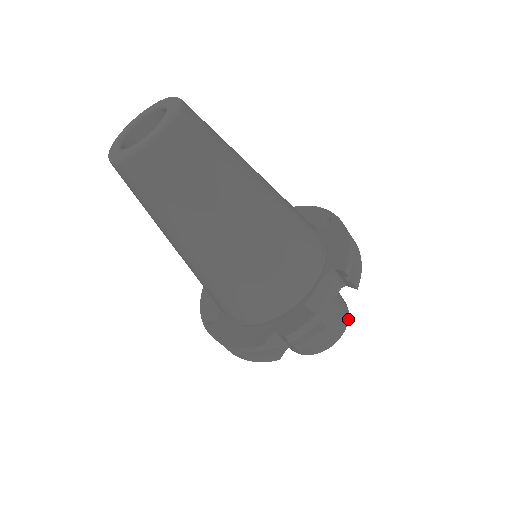
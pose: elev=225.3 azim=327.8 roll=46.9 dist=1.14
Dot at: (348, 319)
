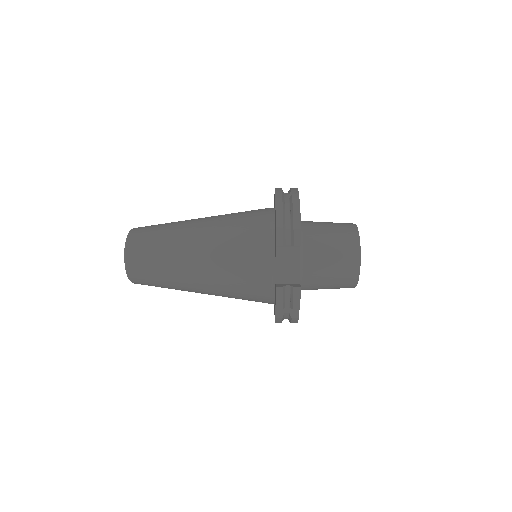
Dot at: (359, 245)
